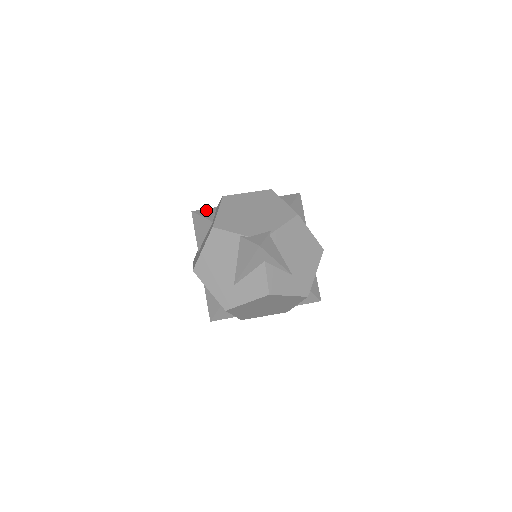
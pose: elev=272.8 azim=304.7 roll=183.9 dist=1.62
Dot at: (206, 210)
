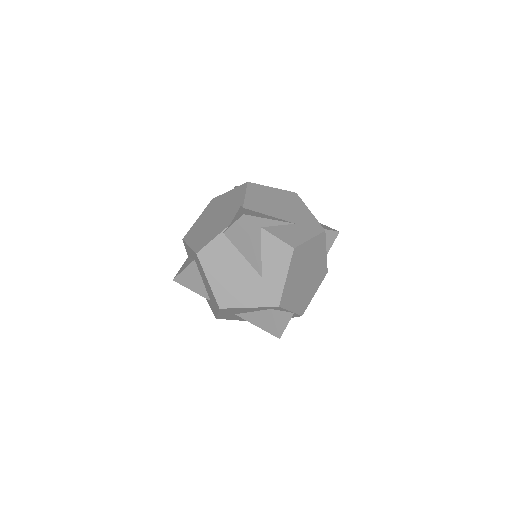
Dot at: (182, 266)
